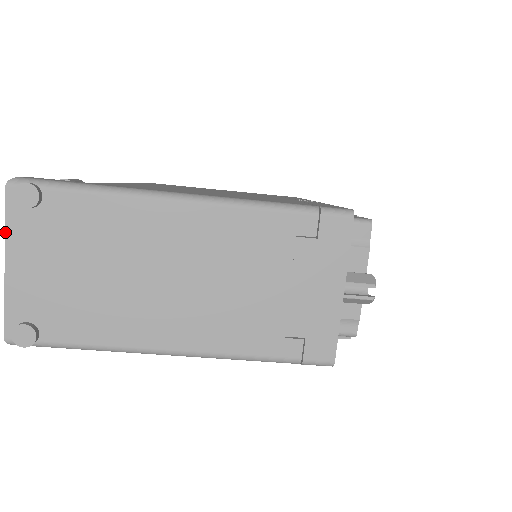
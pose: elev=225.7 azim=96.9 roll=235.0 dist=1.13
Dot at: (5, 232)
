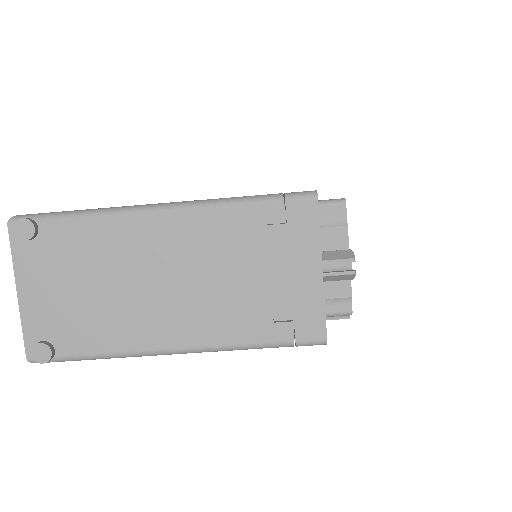
Dot at: (13, 264)
